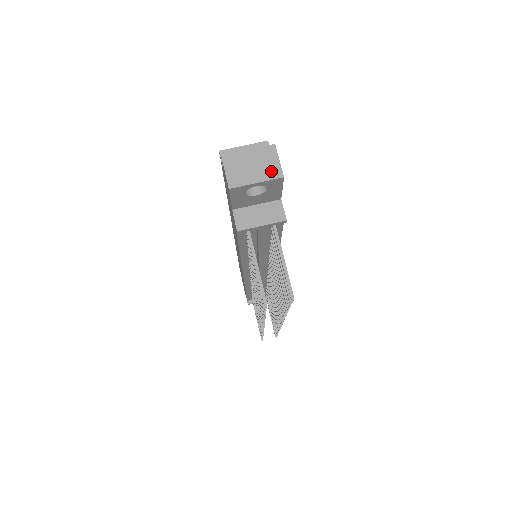
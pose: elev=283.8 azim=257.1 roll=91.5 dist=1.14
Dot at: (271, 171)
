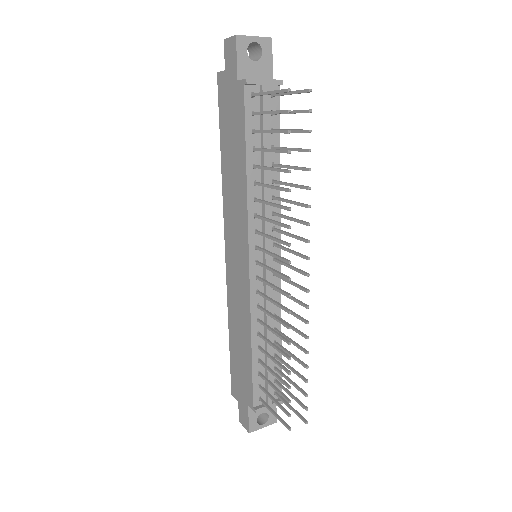
Dot at: (262, 38)
